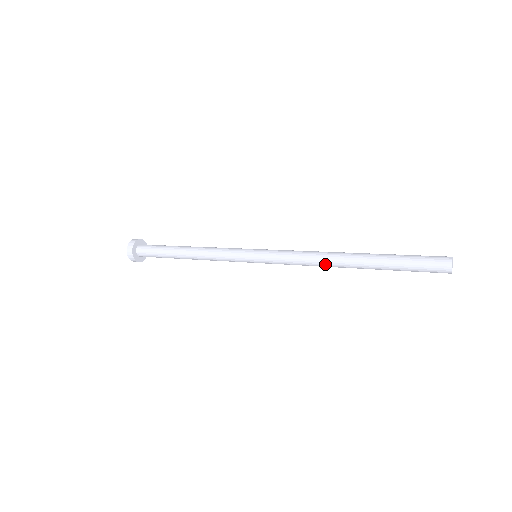
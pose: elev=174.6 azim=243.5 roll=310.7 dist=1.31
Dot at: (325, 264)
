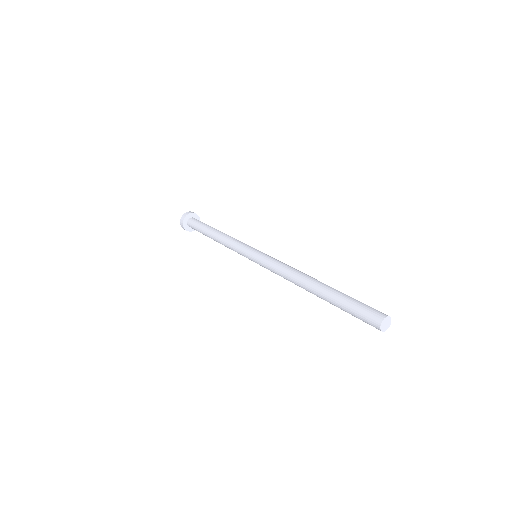
Dot at: (295, 283)
